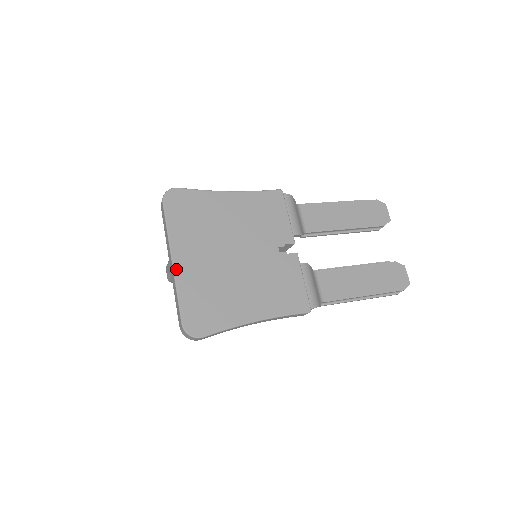
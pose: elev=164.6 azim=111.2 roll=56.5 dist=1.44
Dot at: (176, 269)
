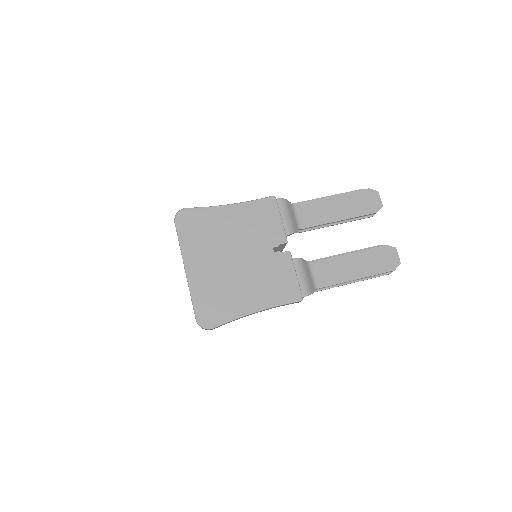
Dot at: (189, 276)
